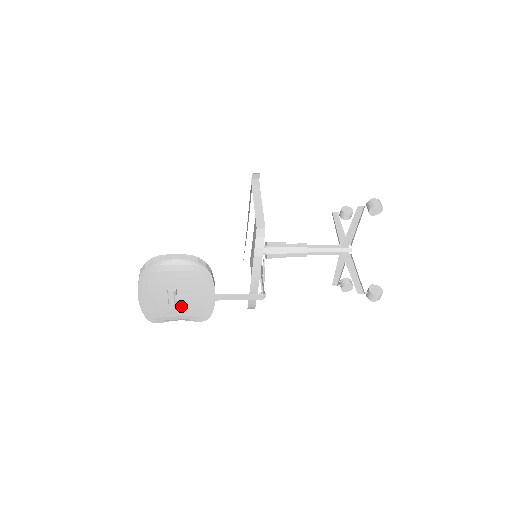
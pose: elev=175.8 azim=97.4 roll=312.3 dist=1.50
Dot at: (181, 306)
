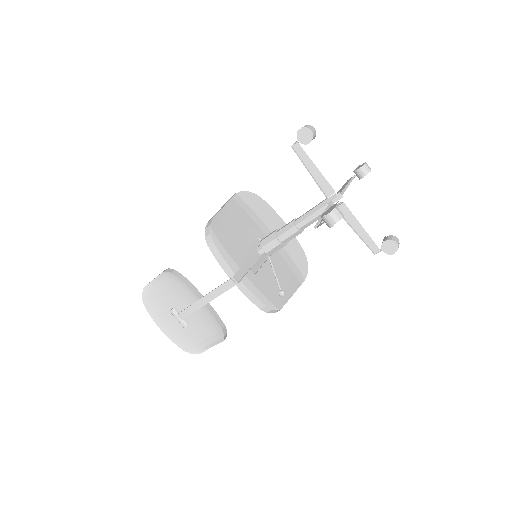
Dot at: (195, 326)
